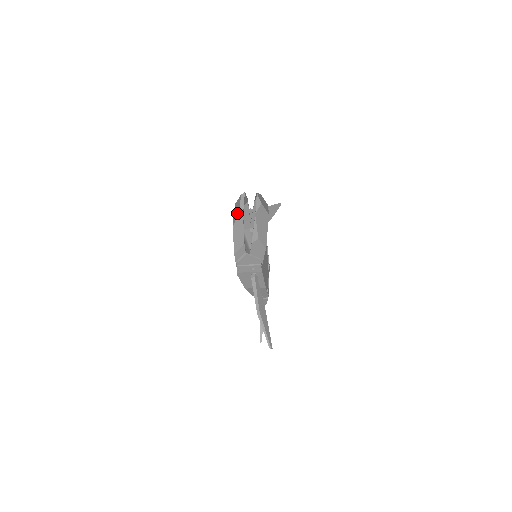
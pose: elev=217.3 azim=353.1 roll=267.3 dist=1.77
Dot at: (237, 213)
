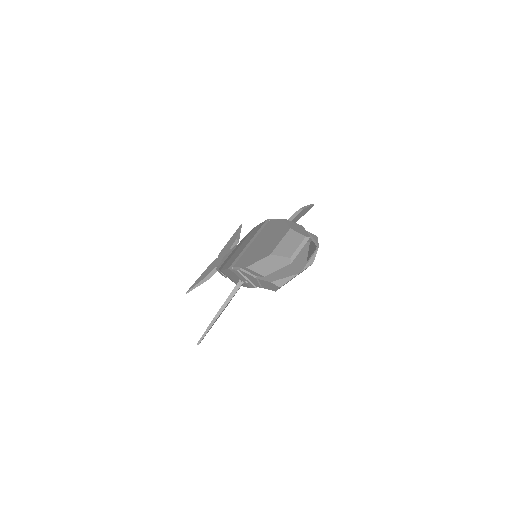
Dot at: (287, 252)
